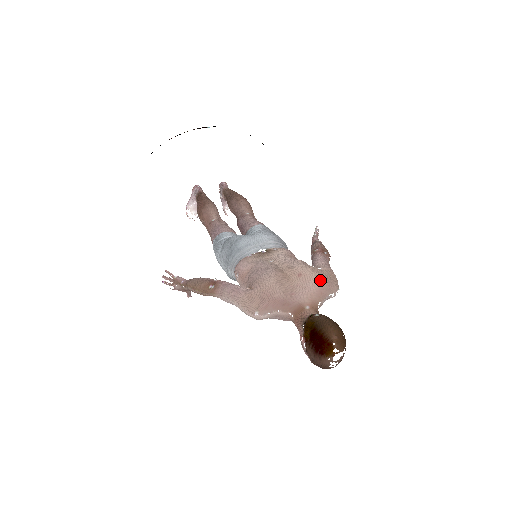
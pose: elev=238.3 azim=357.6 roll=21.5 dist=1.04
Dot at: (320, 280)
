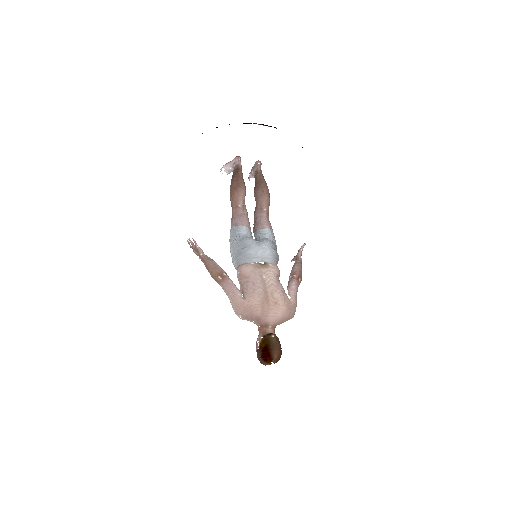
Dot at: (286, 312)
